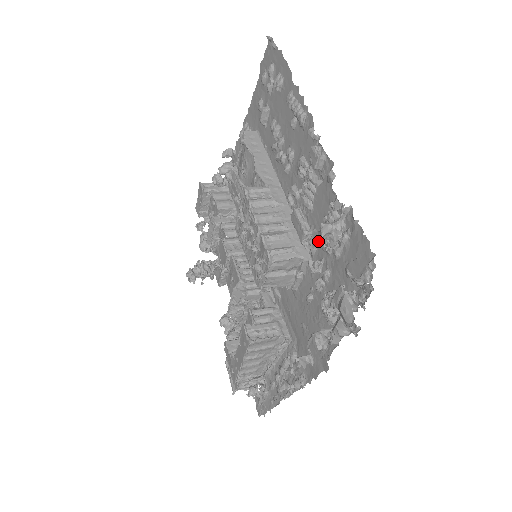
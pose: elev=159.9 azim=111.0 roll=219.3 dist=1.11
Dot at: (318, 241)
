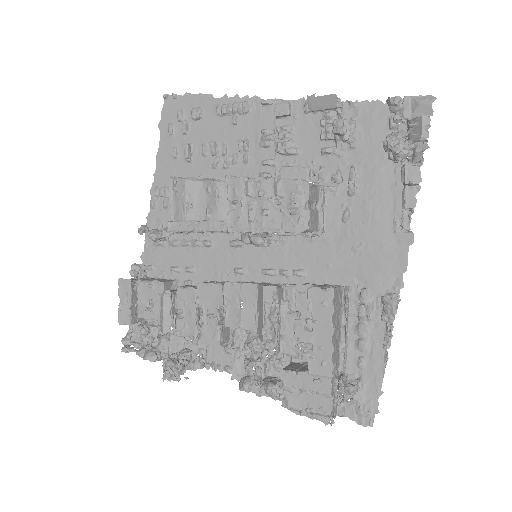
Dot at: (324, 163)
